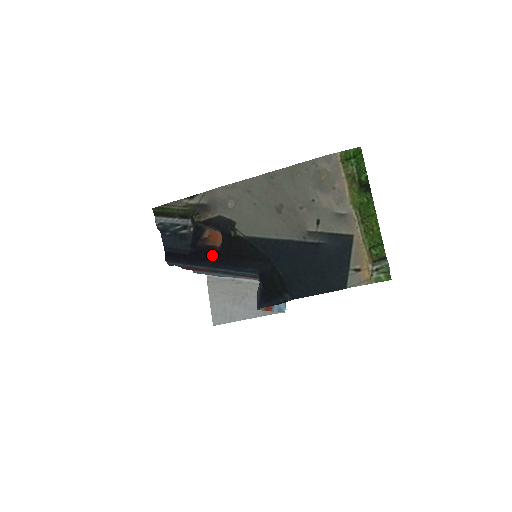
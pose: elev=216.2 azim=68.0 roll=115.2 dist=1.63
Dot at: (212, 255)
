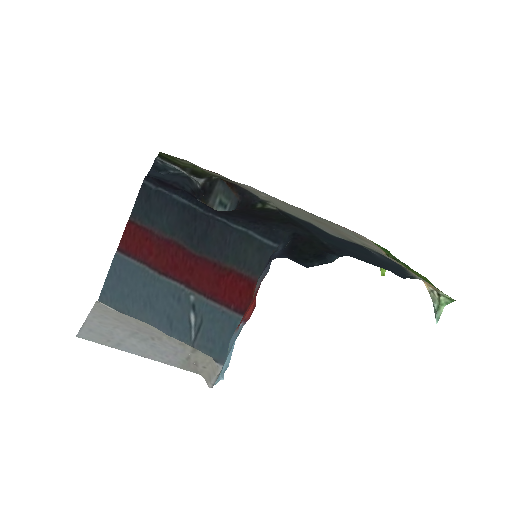
Dot at: occluded
